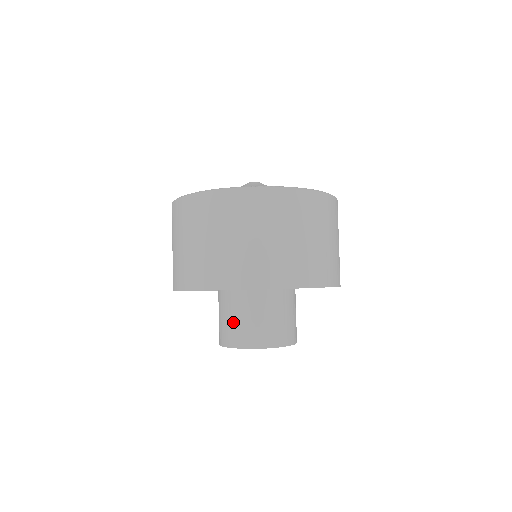
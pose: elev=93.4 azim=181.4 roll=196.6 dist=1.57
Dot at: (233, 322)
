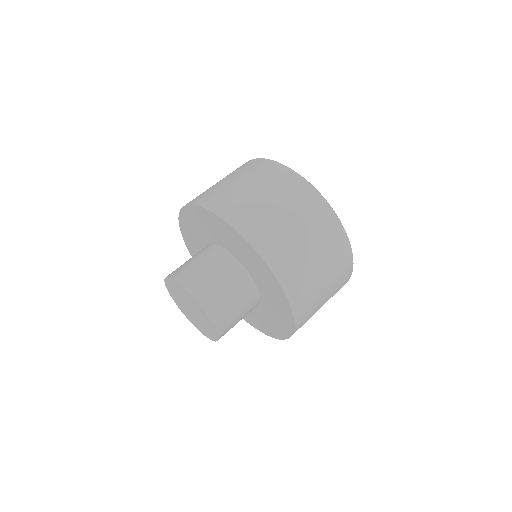
Dot at: (206, 273)
